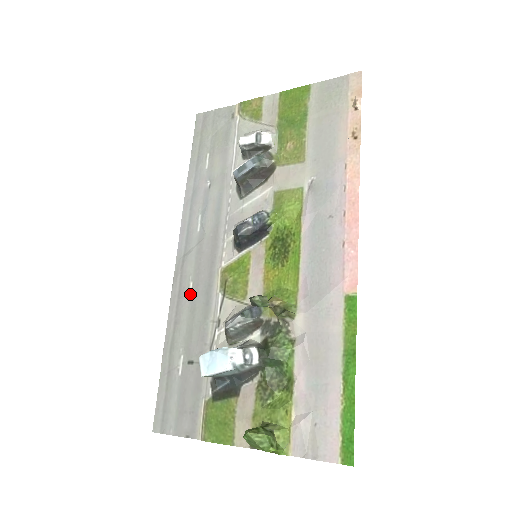
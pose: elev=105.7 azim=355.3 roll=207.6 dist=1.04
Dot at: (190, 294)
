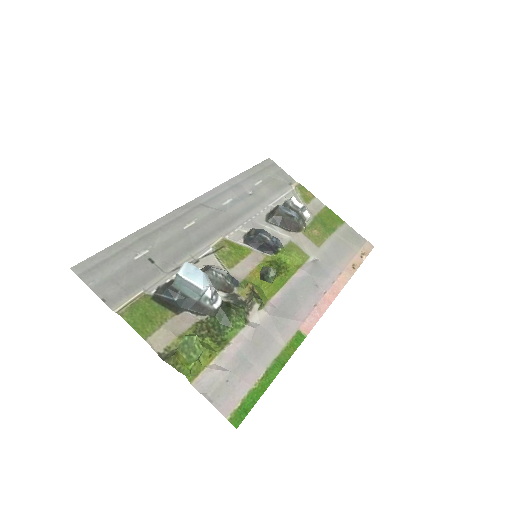
Dot at: (188, 226)
